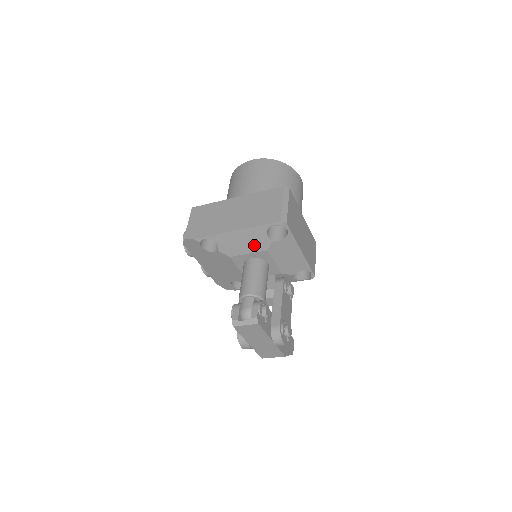
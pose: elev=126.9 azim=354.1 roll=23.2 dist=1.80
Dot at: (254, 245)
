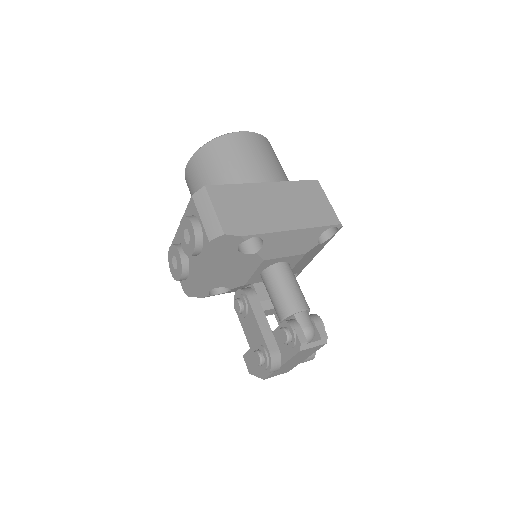
Dot at: (298, 247)
